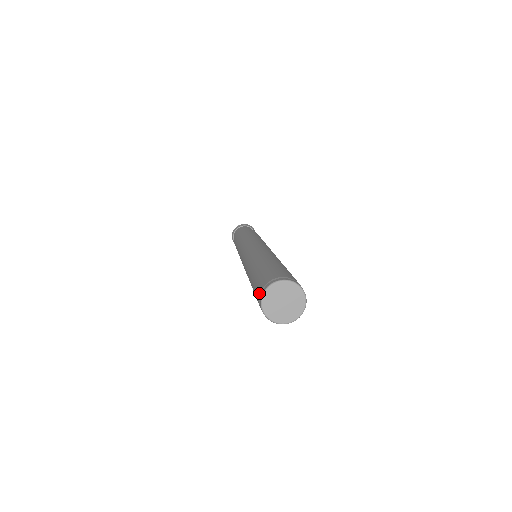
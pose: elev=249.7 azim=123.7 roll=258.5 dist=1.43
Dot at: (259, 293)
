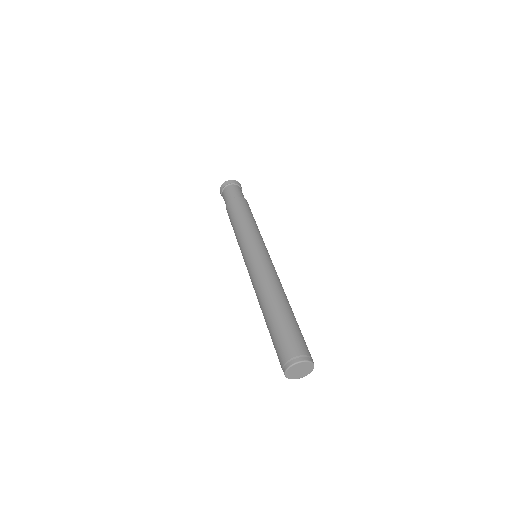
Dot at: (289, 357)
